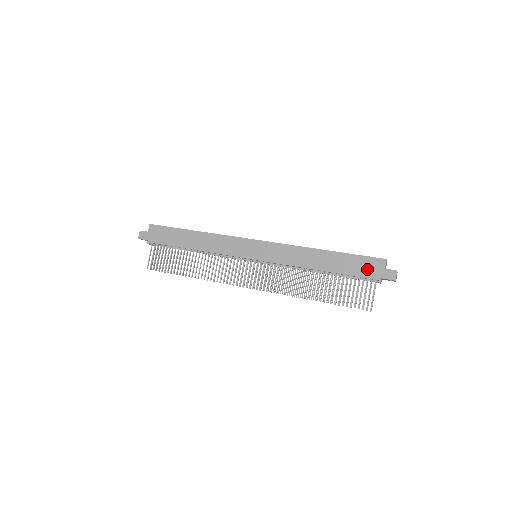
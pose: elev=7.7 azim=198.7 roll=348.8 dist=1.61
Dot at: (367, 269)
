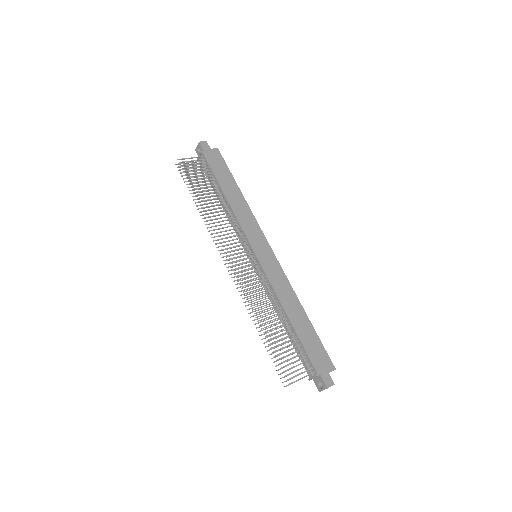
Dot at: (318, 358)
